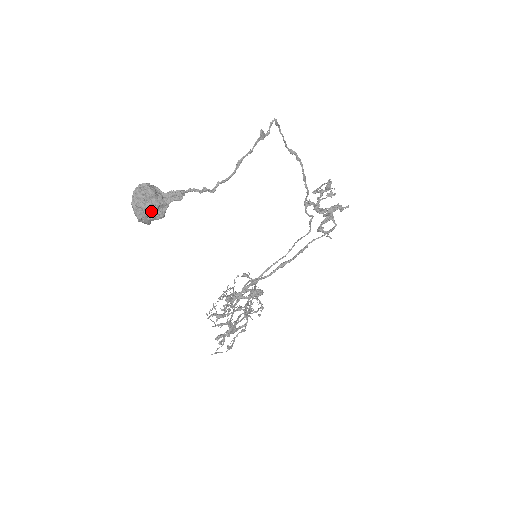
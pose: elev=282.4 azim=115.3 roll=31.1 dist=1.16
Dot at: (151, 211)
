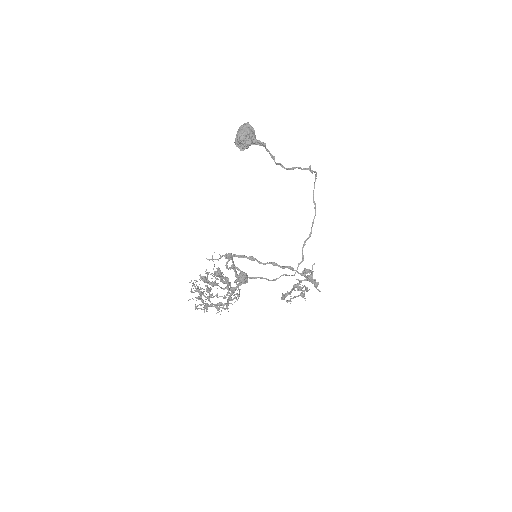
Dot at: (249, 133)
